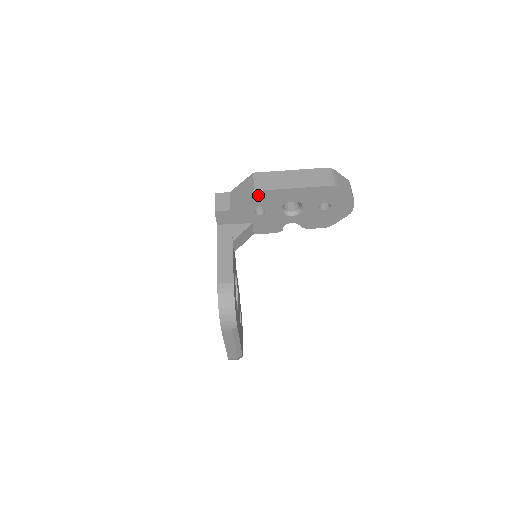
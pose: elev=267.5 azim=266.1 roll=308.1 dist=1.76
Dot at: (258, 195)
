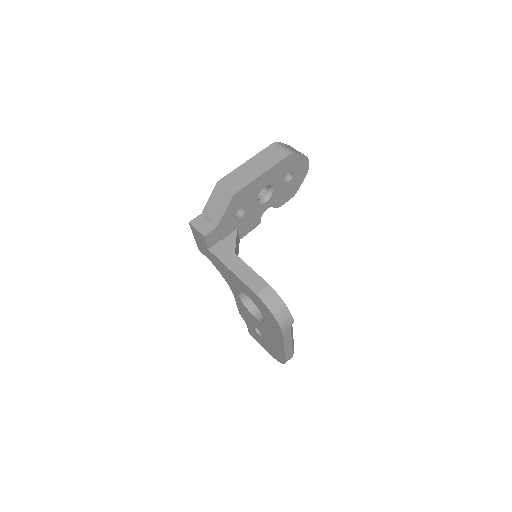
Dot at: (237, 197)
